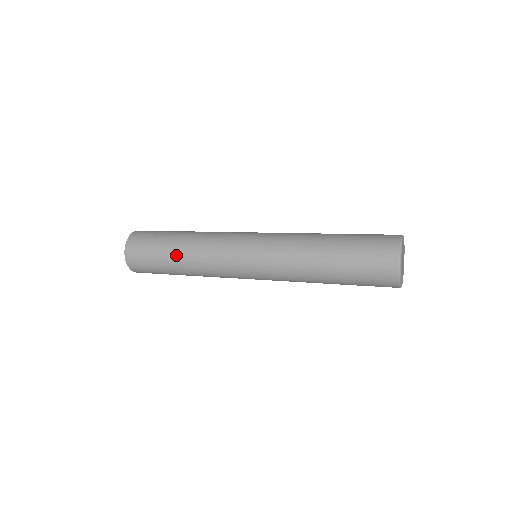
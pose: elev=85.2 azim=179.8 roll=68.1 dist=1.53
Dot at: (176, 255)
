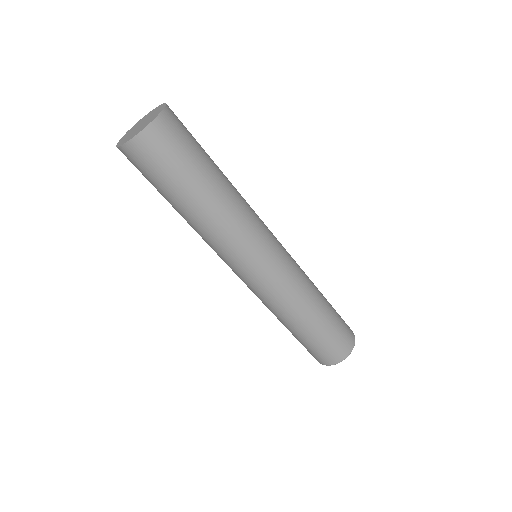
Dot at: (208, 195)
